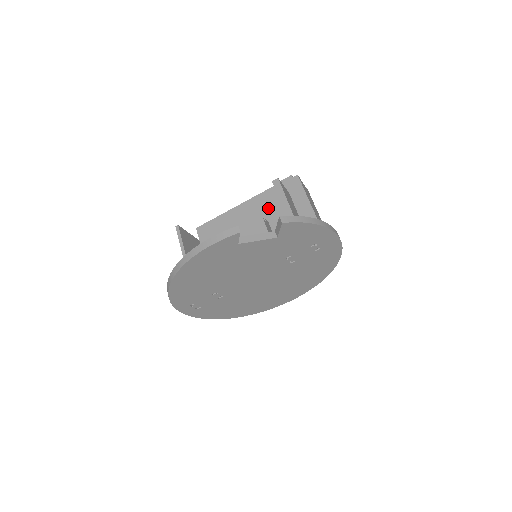
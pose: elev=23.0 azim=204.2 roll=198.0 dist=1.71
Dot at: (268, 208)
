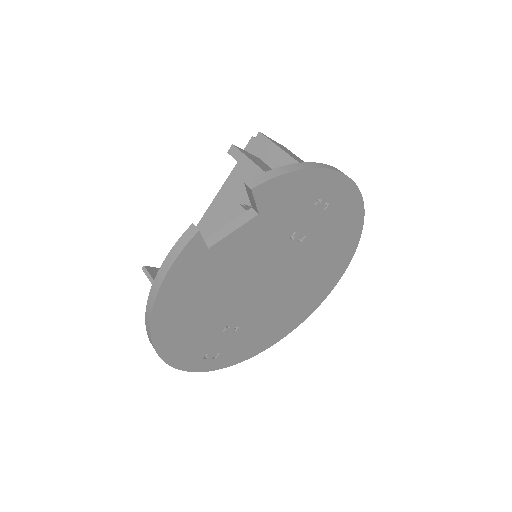
Dot at: (243, 190)
